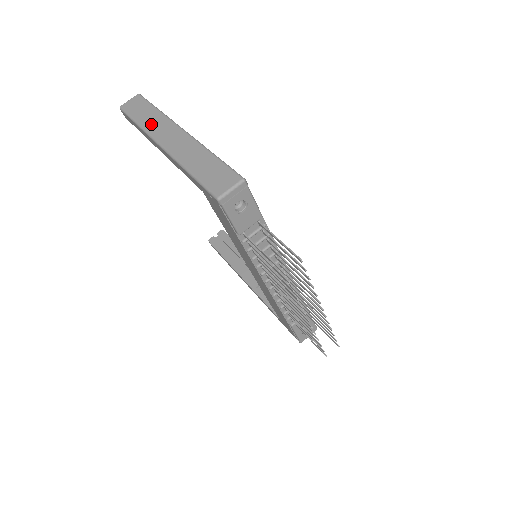
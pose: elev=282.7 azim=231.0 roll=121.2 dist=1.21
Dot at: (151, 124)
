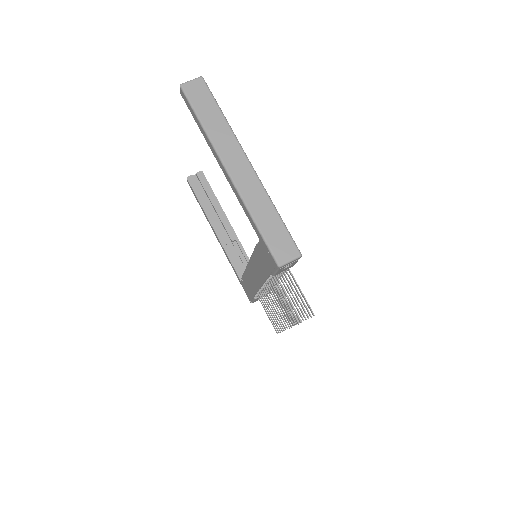
Dot at: (218, 137)
